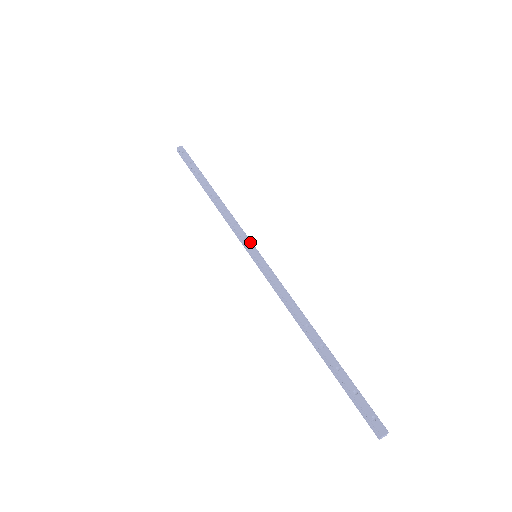
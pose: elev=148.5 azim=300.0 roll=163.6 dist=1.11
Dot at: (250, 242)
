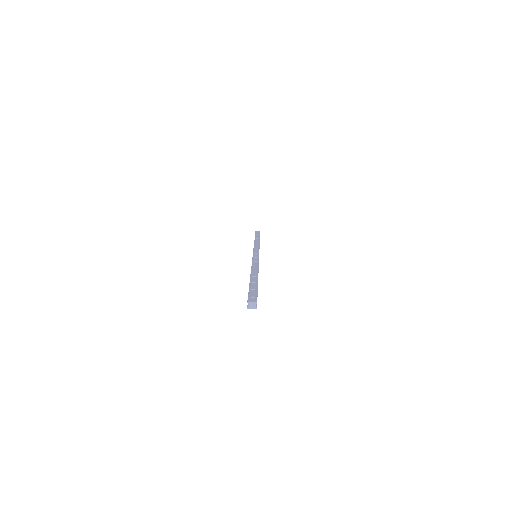
Dot at: (258, 251)
